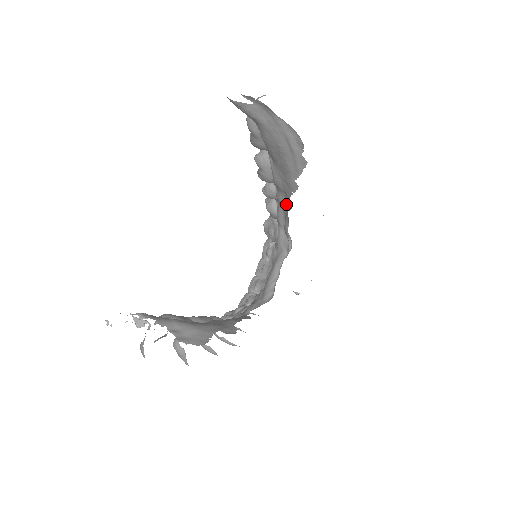
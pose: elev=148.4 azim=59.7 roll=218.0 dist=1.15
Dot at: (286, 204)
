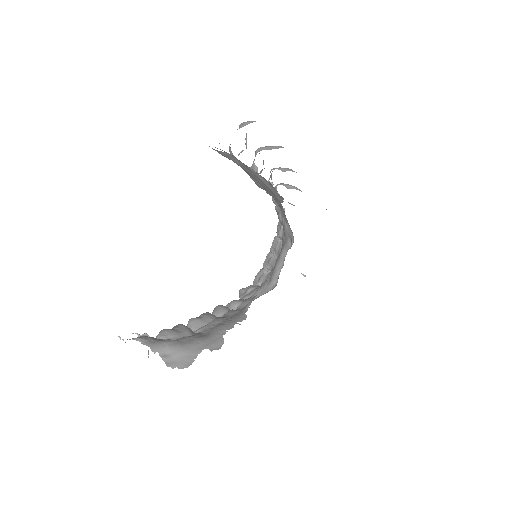
Dot at: occluded
